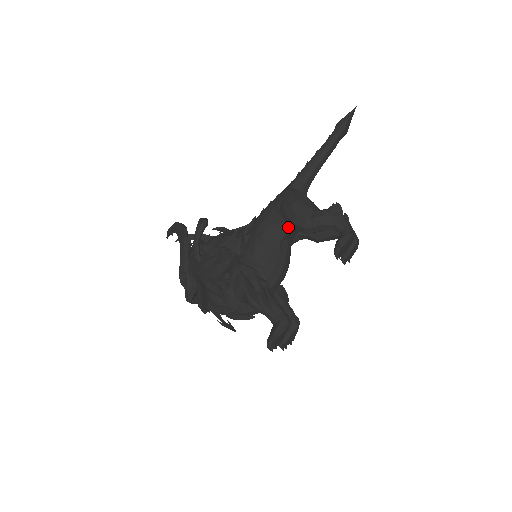
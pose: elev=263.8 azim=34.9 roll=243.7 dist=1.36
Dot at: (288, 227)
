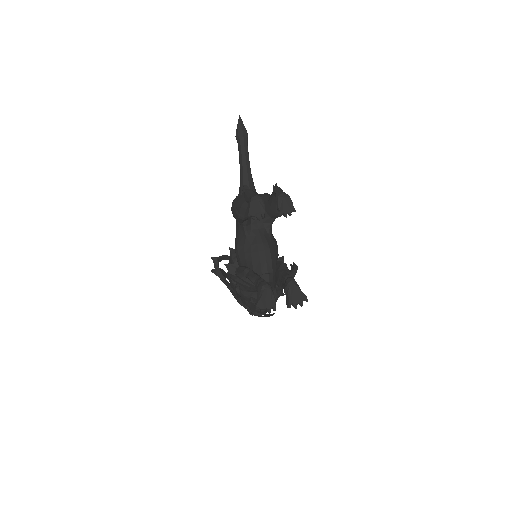
Dot at: (240, 224)
